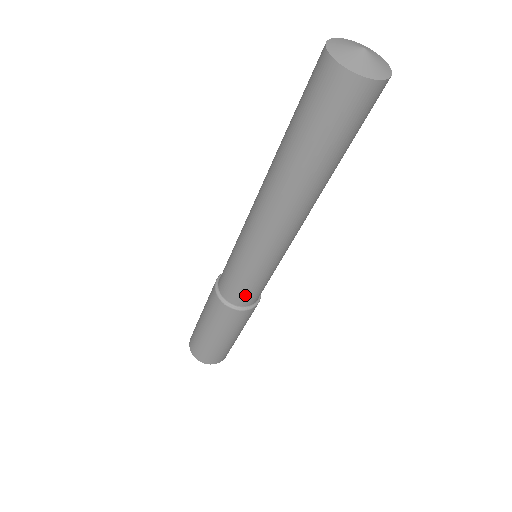
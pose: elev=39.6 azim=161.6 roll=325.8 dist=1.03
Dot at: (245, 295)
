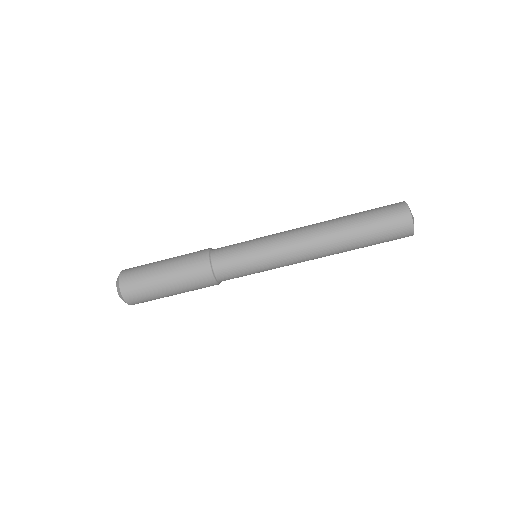
Dot at: (233, 277)
